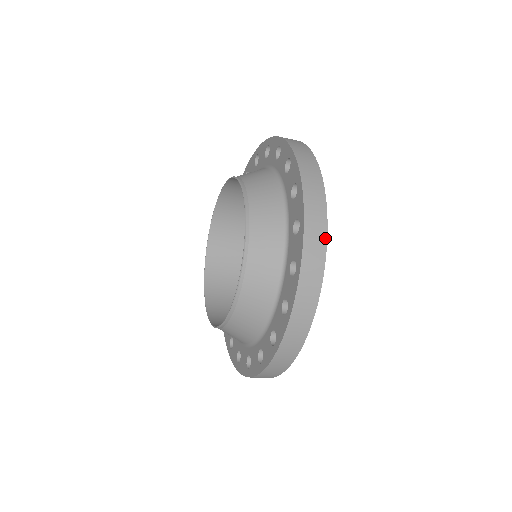
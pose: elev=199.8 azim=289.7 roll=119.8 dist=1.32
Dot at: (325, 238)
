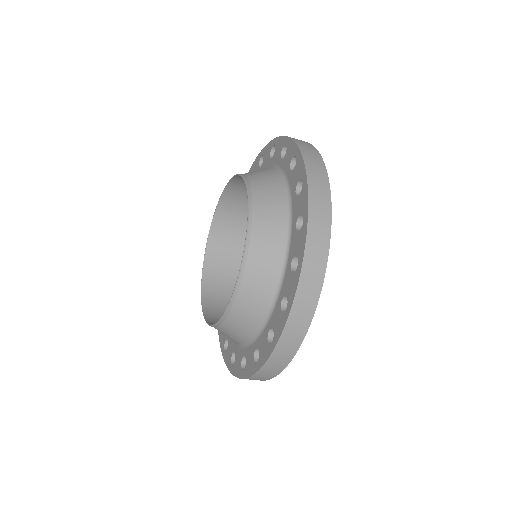
Dot at: (310, 144)
